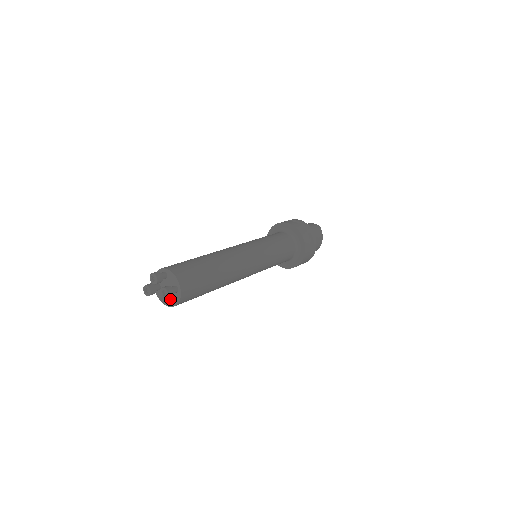
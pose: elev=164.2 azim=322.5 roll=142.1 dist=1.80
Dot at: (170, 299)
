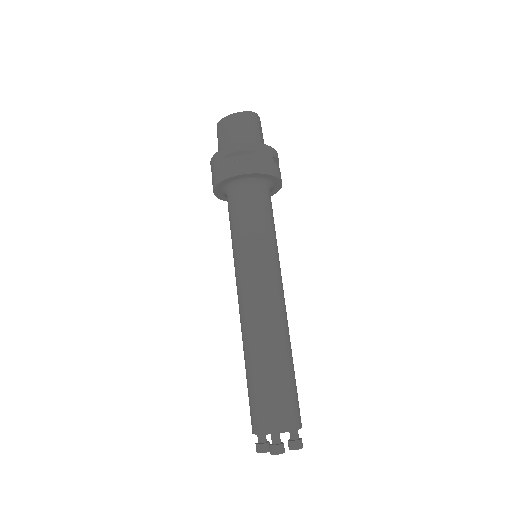
Dot at: occluded
